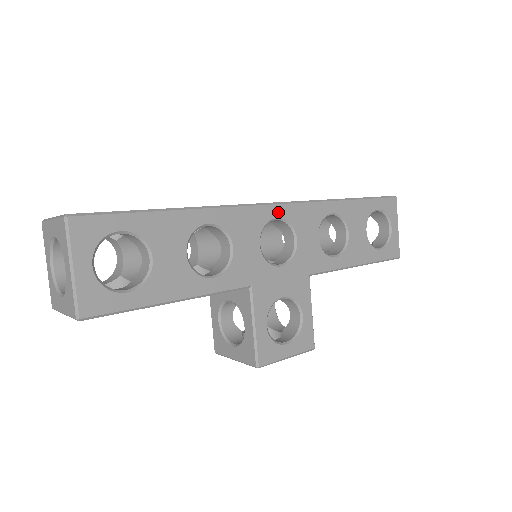
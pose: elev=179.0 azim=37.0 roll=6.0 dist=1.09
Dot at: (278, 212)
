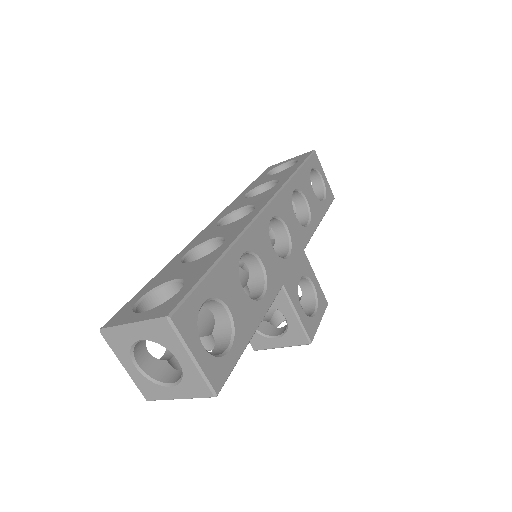
Dot at: (270, 213)
